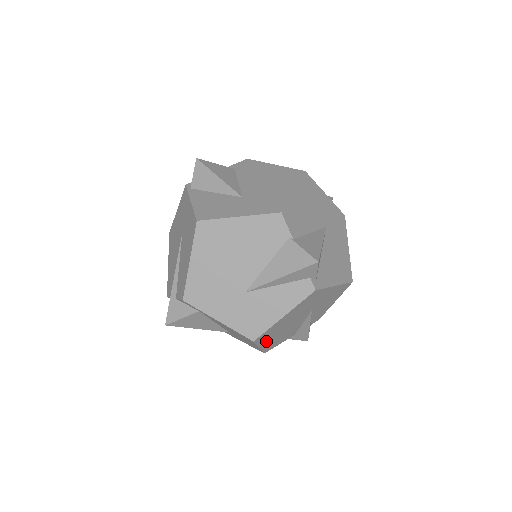
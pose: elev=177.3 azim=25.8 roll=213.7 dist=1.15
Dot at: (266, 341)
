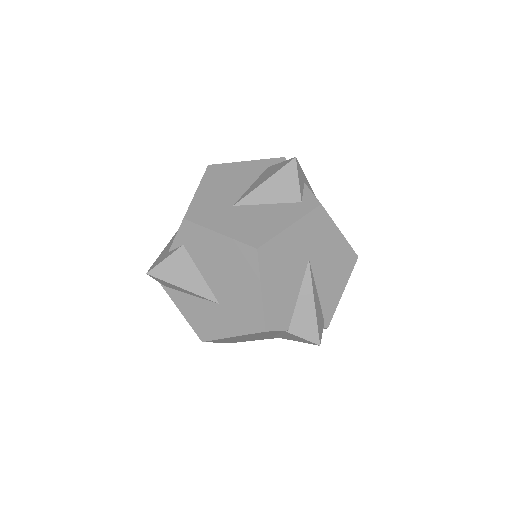
Dot at: occluded
